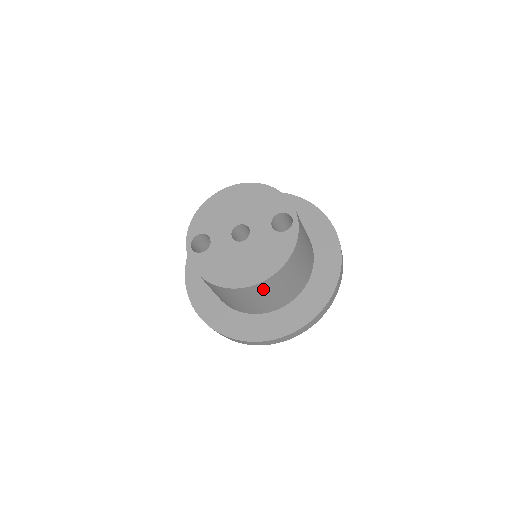
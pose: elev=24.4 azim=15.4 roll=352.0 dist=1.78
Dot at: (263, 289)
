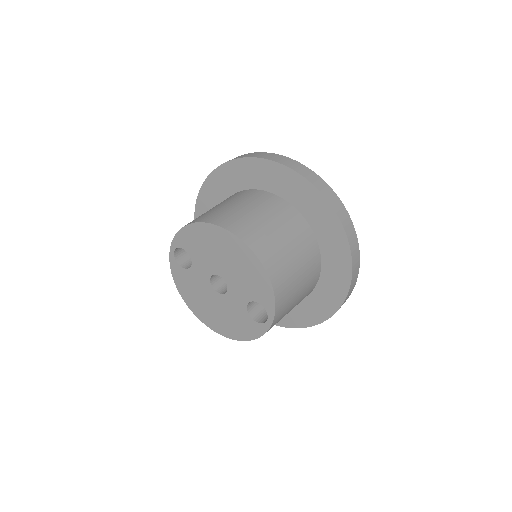
Dot at: occluded
